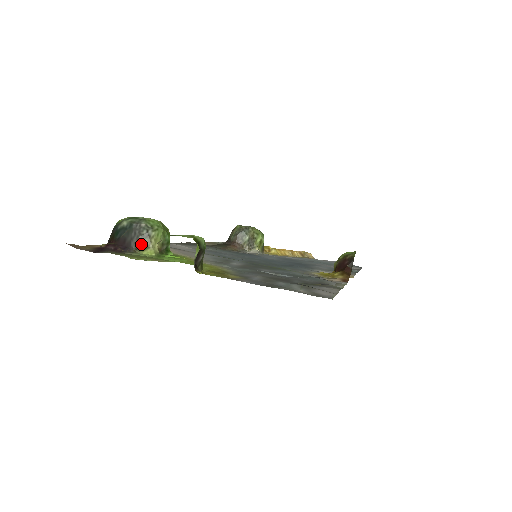
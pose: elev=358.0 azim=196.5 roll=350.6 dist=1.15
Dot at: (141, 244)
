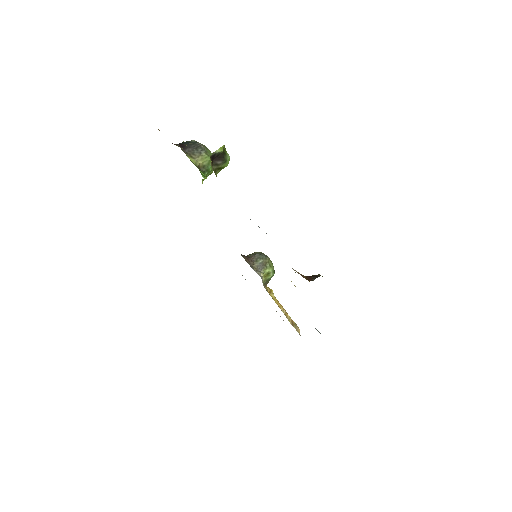
Dot at: (192, 154)
